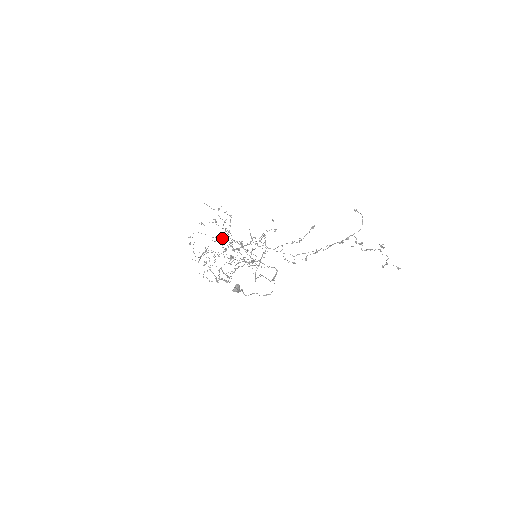
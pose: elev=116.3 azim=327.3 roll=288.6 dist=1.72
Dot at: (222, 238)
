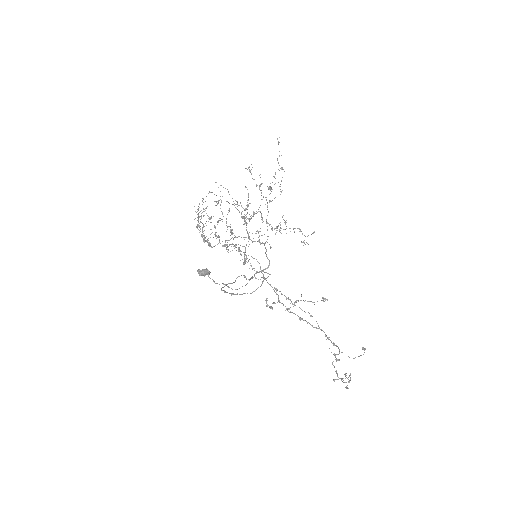
Dot at: occluded
